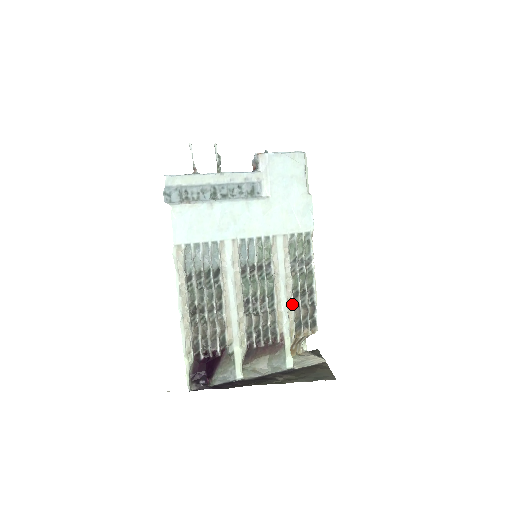
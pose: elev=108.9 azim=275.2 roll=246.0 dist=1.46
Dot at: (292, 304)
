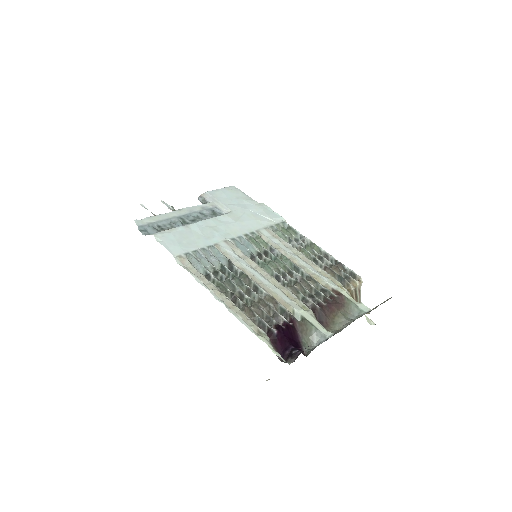
Dot at: (318, 267)
